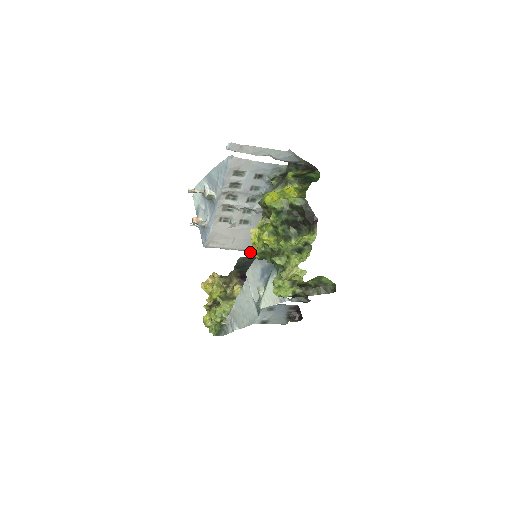
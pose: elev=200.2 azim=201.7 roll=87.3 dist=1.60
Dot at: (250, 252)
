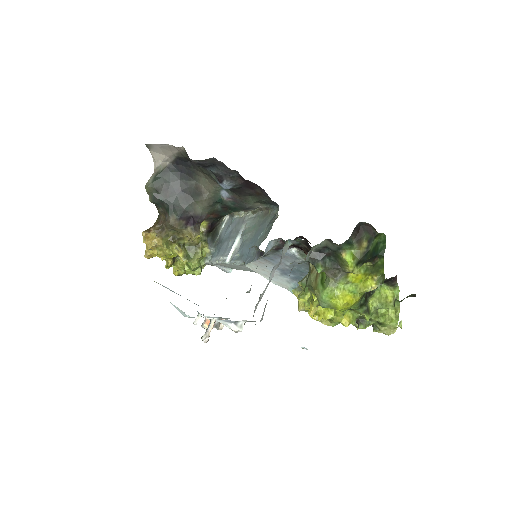
Dot at: occluded
